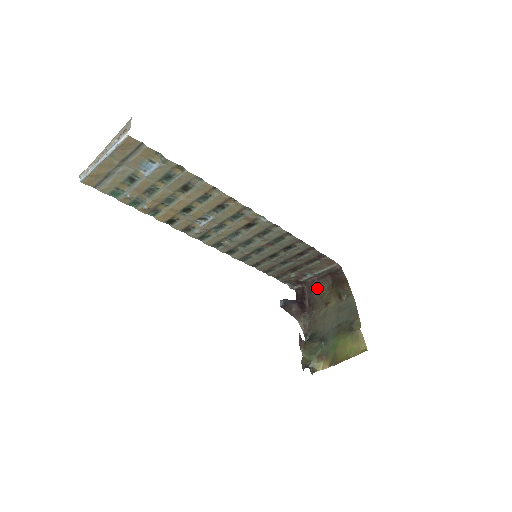
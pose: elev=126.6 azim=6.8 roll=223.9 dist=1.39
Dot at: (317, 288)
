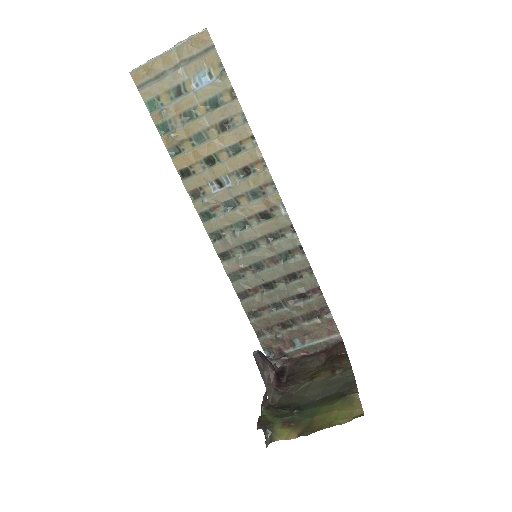
Dot at: (303, 366)
